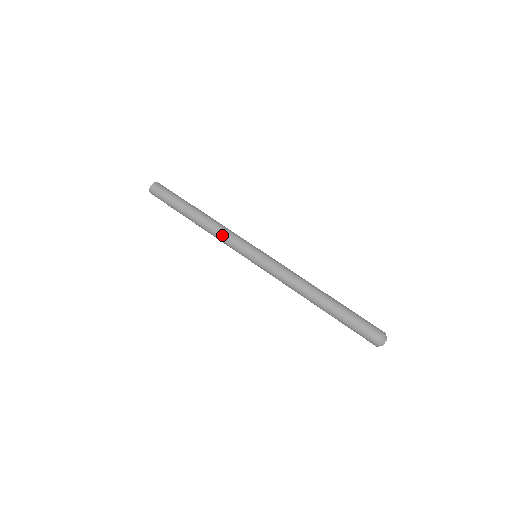
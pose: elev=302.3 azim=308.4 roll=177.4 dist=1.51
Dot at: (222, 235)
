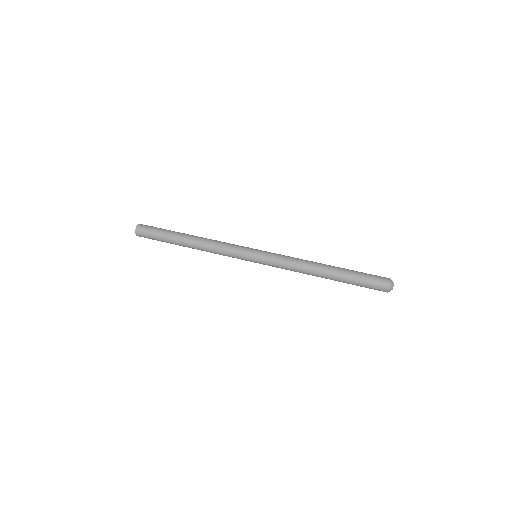
Dot at: (219, 248)
